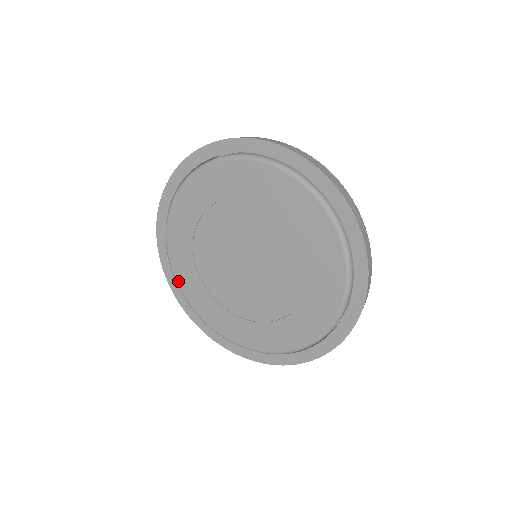
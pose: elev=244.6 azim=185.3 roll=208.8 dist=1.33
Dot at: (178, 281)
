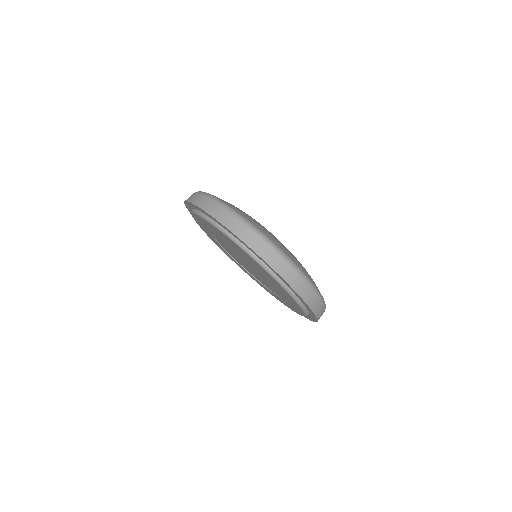
Dot at: occluded
